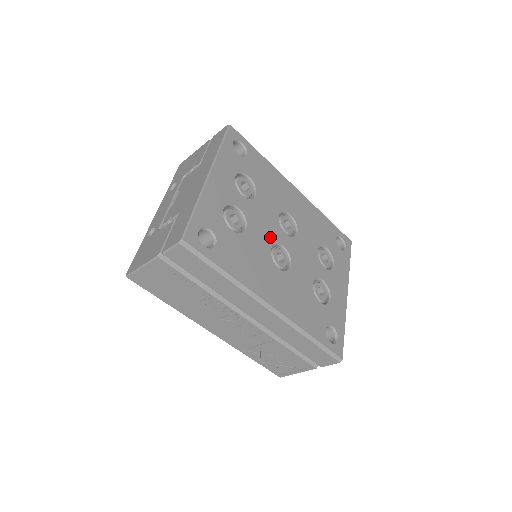
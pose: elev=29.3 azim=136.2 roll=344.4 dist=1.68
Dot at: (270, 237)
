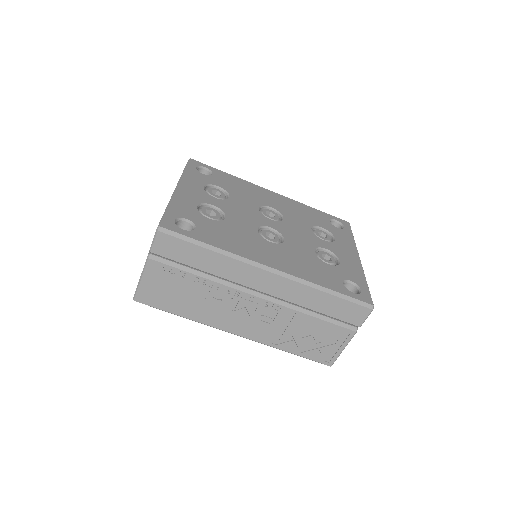
Dot at: (253, 222)
